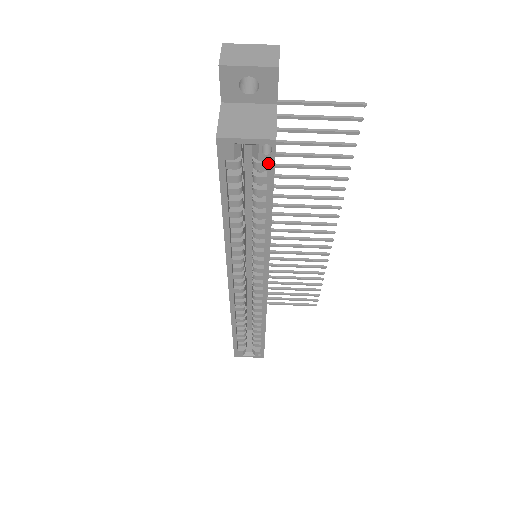
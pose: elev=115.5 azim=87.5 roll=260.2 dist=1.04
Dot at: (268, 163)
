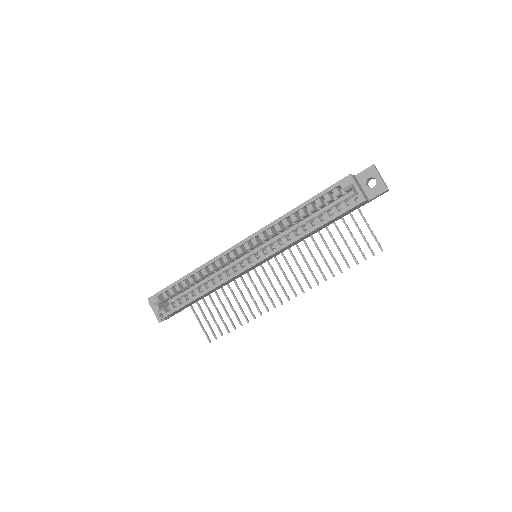
Dot at: (350, 205)
